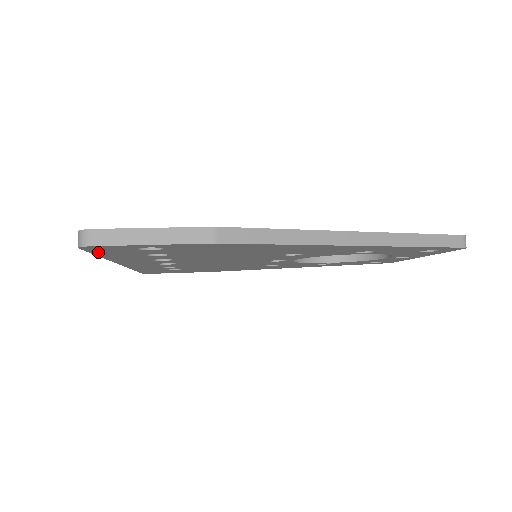
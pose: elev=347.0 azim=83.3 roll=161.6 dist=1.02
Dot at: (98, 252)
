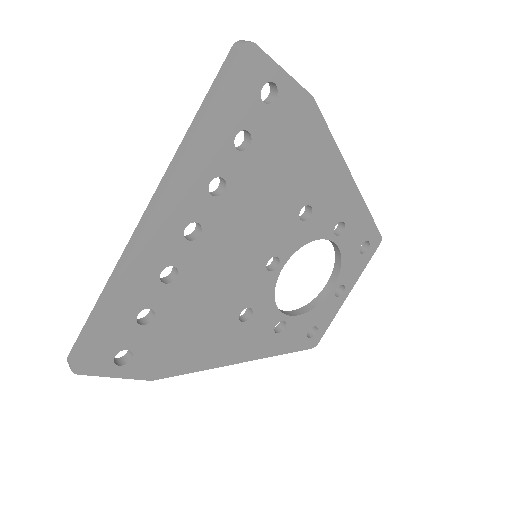
Dot at: (228, 84)
